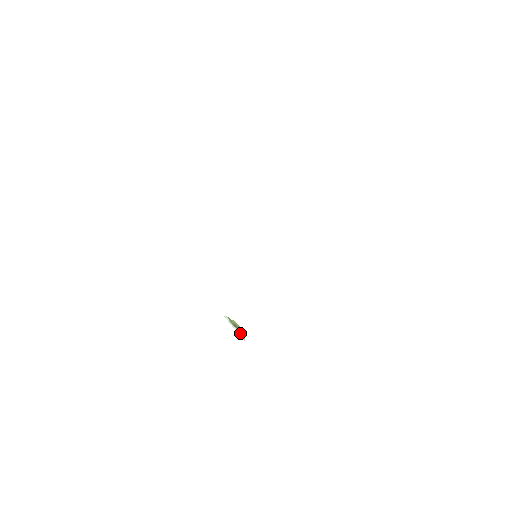
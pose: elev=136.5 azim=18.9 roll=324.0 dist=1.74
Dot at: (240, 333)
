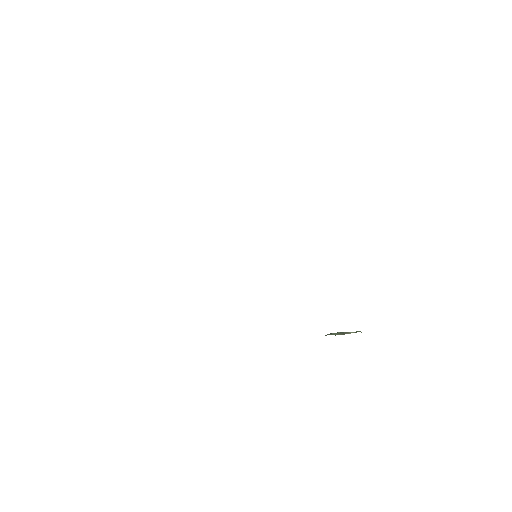
Dot at: occluded
